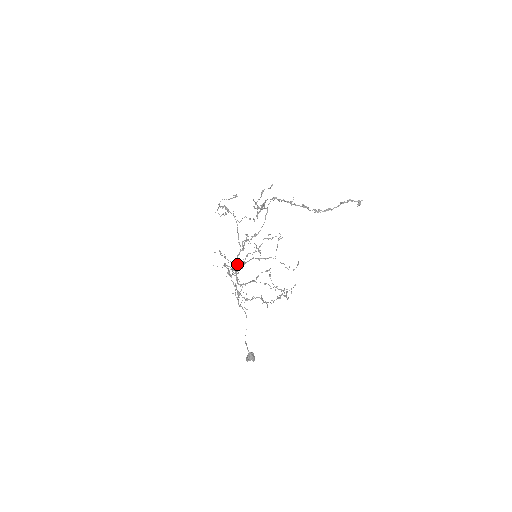
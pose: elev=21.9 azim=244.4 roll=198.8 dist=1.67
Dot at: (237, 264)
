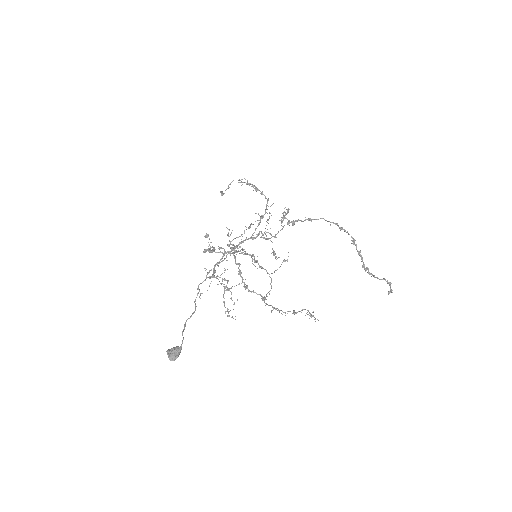
Dot at: occluded
